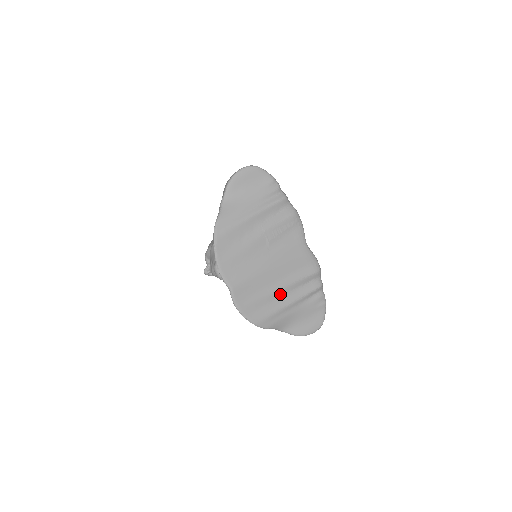
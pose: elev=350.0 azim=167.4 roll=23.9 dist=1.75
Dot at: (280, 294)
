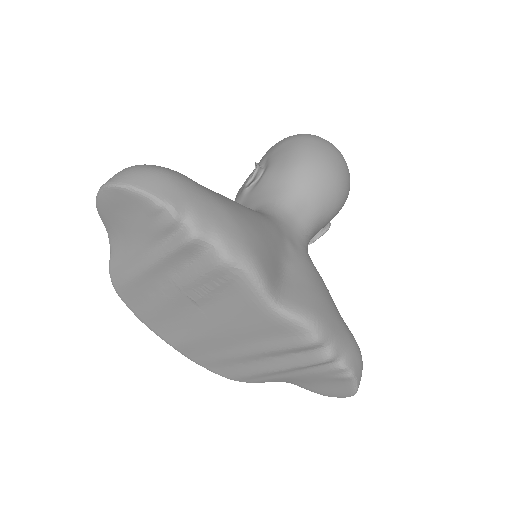
Dot at: (251, 359)
